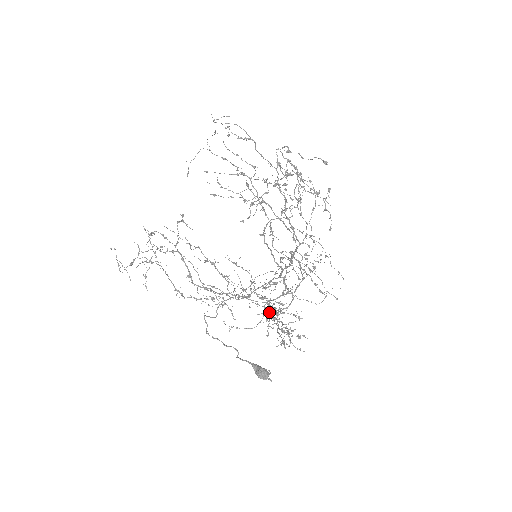
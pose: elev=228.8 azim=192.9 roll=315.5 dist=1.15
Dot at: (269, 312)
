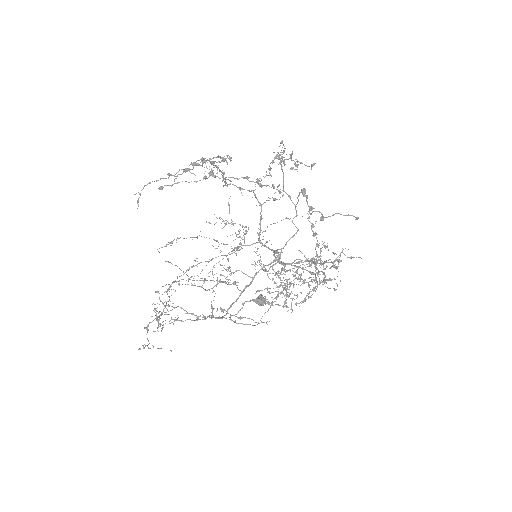
Dot at: occluded
